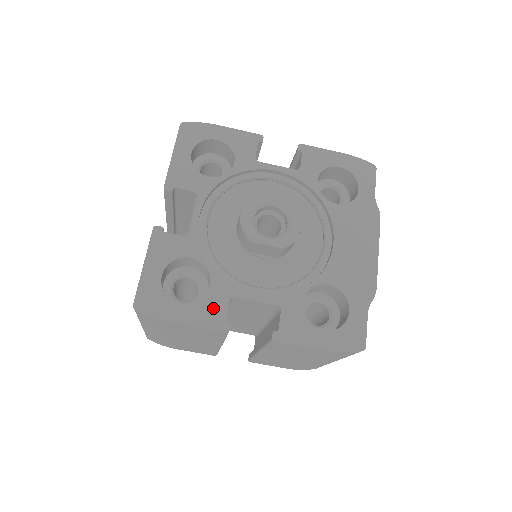
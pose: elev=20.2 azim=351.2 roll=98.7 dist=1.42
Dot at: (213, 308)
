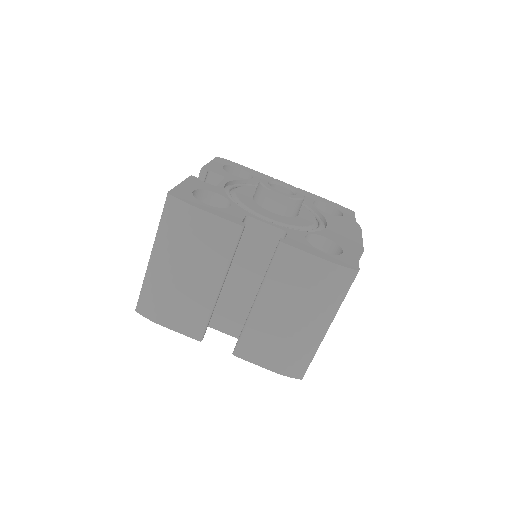
Dot at: (232, 214)
